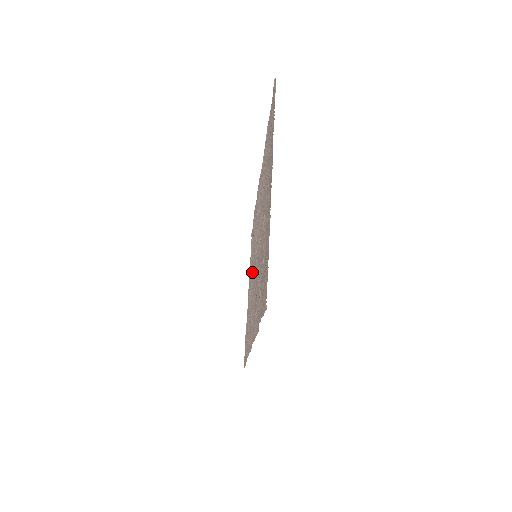
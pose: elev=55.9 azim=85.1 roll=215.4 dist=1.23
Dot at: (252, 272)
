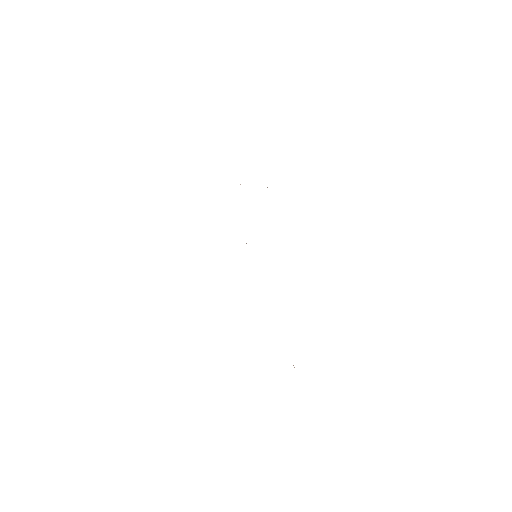
Dot at: occluded
